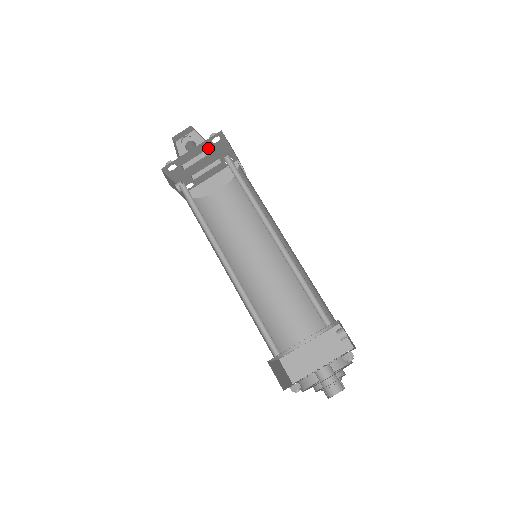
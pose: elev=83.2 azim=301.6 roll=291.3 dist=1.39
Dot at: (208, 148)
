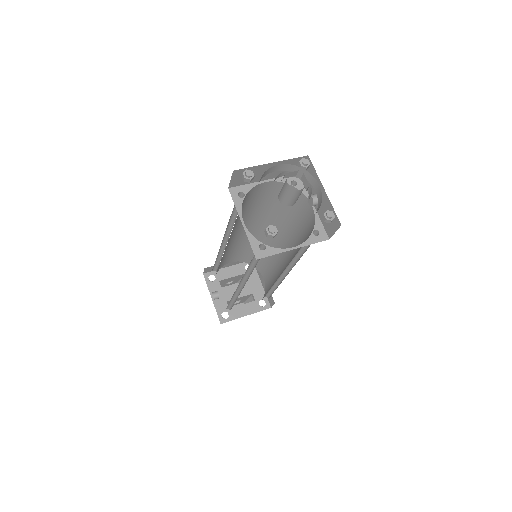
Dot at: (242, 274)
